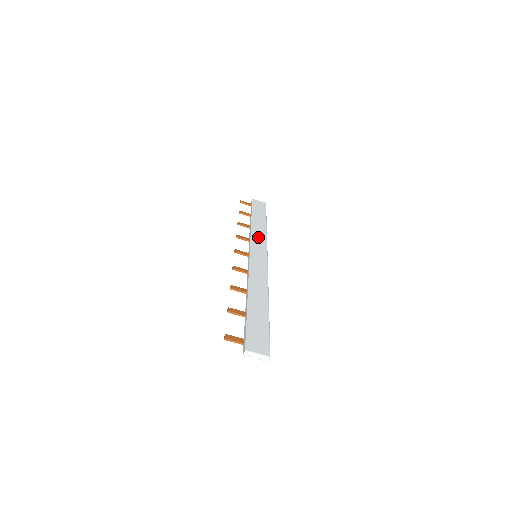
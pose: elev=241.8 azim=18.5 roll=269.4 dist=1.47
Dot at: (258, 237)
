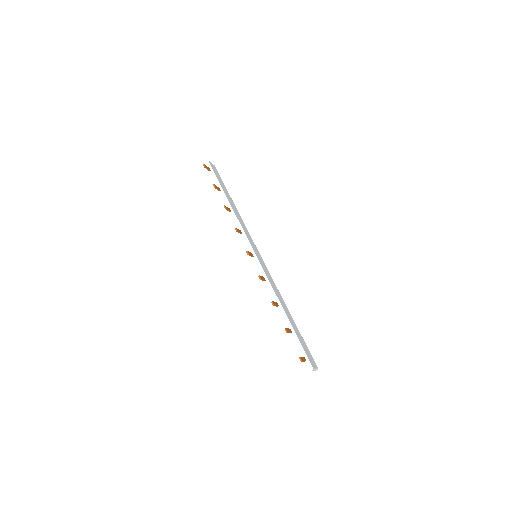
Dot at: (245, 229)
